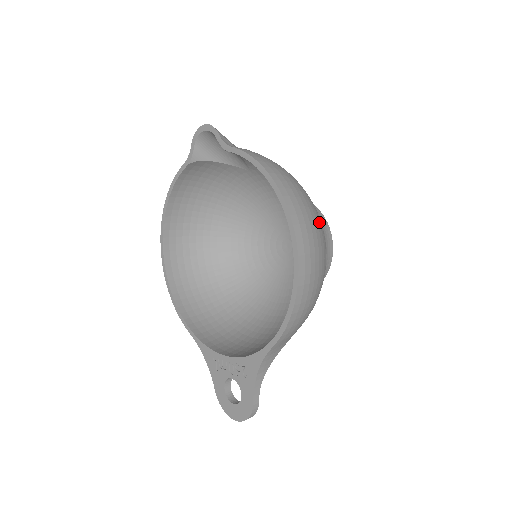
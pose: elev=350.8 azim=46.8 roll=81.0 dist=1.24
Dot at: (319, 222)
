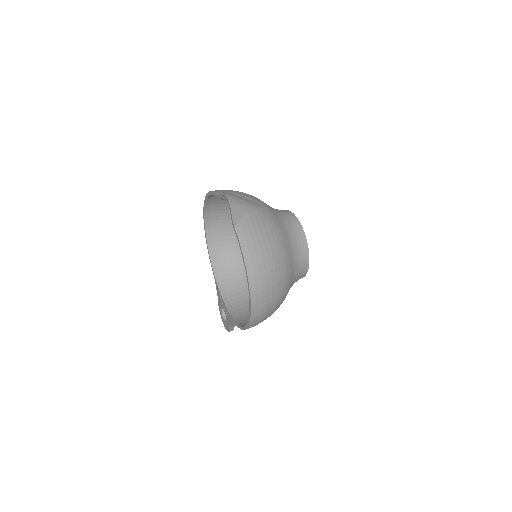
Dot at: (281, 288)
